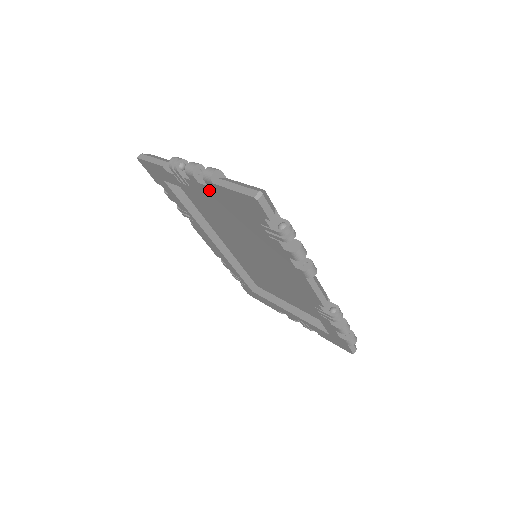
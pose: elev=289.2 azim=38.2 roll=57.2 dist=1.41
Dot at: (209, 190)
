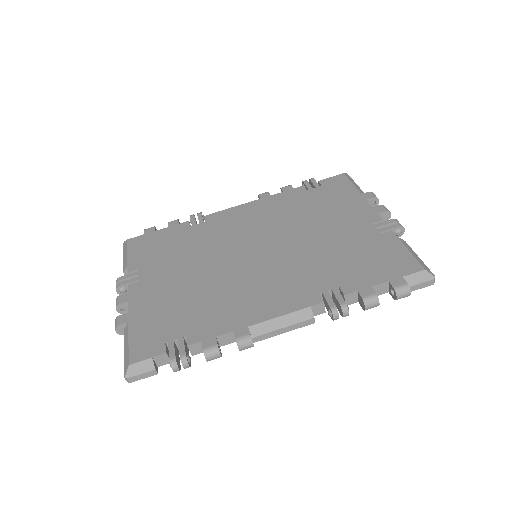
Dot at: occluded
